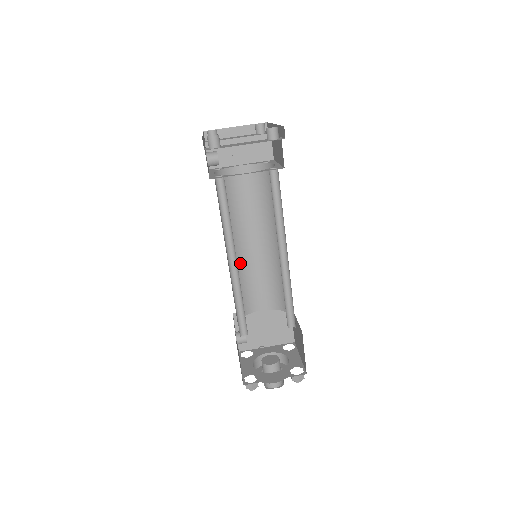
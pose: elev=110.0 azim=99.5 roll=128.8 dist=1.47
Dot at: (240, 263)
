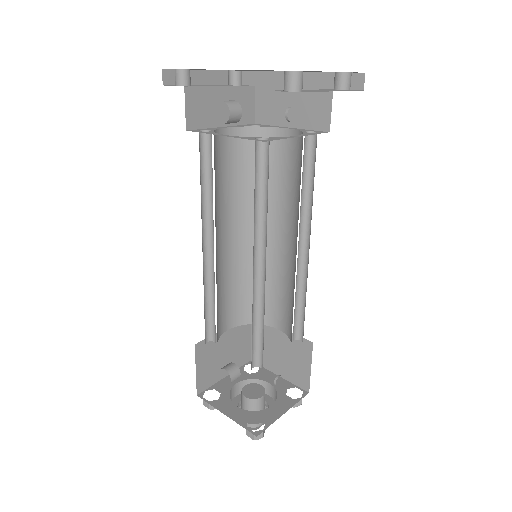
Dot at: (217, 270)
